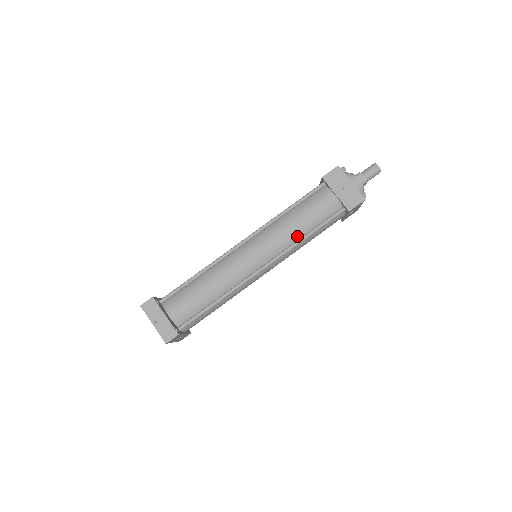
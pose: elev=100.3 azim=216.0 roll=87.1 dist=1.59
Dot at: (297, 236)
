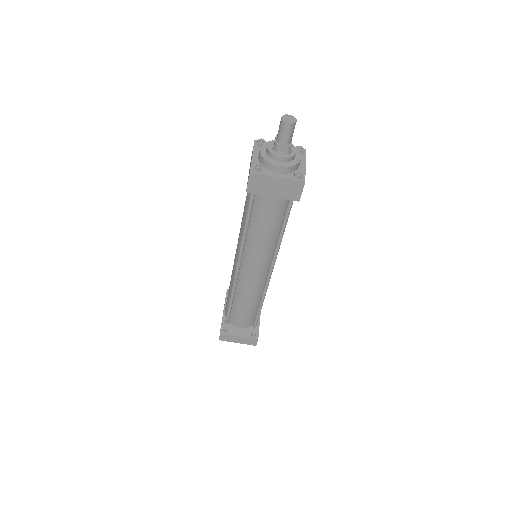
Dot at: (273, 241)
